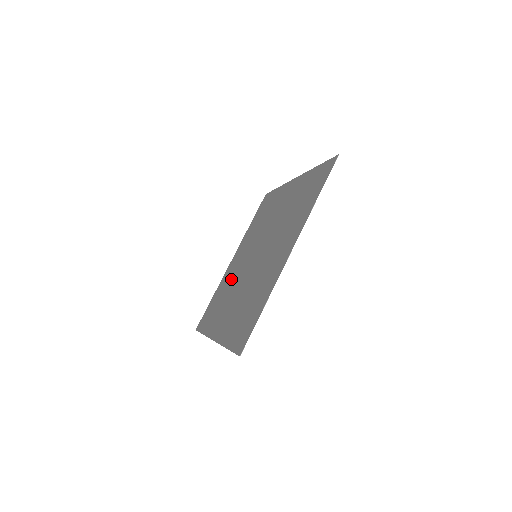
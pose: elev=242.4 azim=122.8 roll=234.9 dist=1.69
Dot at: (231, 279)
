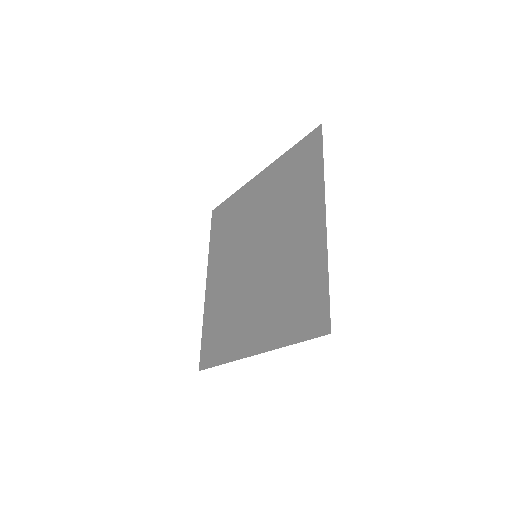
Dot at: (226, 296)
